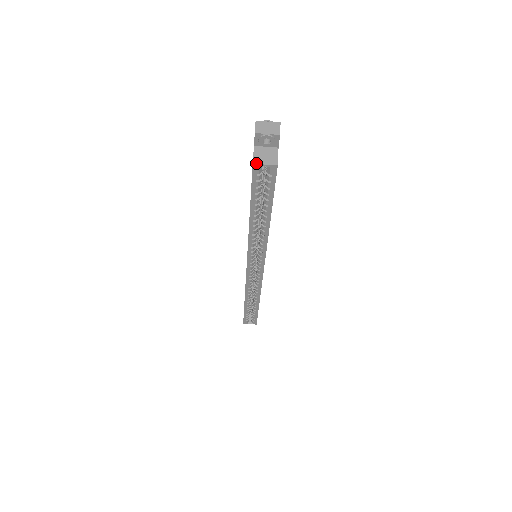
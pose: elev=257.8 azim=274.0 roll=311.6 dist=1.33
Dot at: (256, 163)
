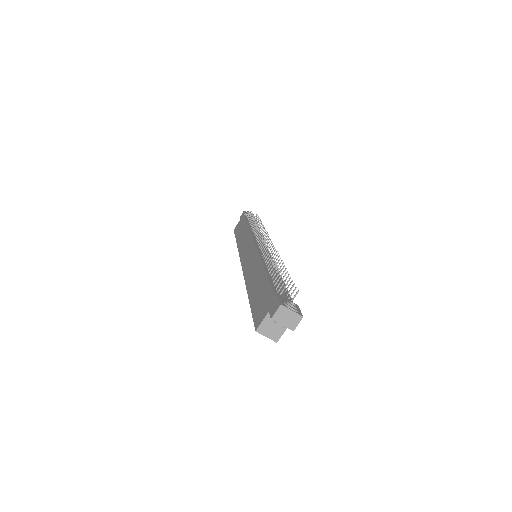
Dot at: (259, 332)
